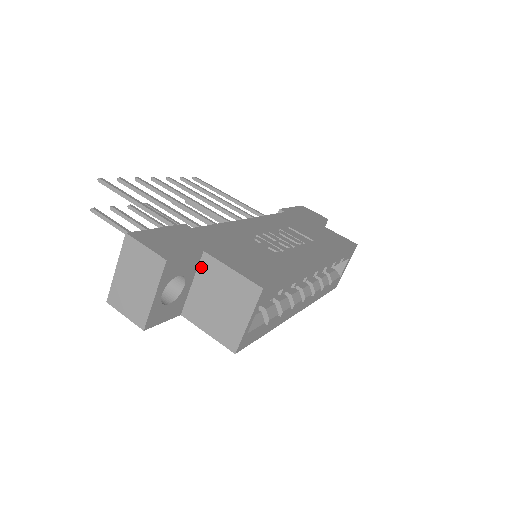
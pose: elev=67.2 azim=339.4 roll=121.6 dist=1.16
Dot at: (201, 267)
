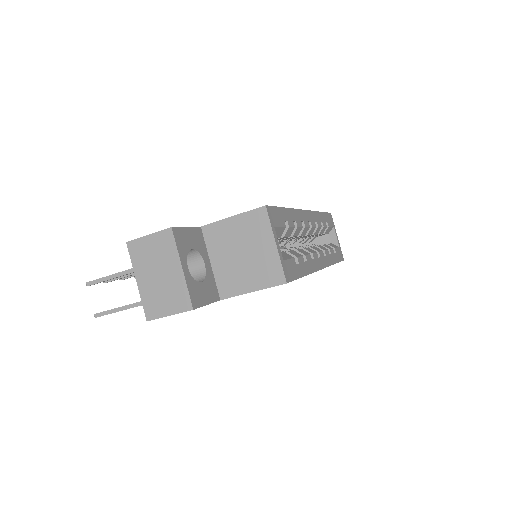
Dot at: (208, 241)
